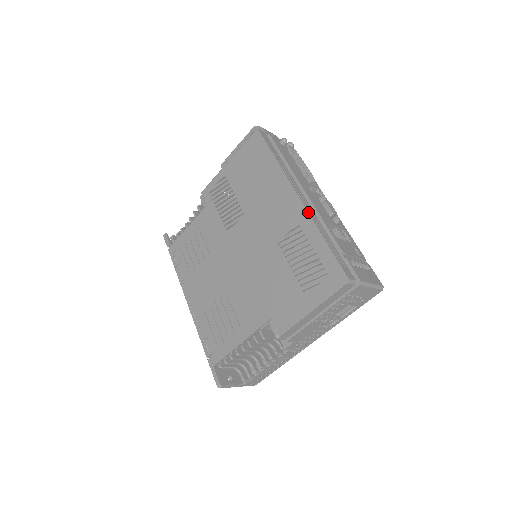
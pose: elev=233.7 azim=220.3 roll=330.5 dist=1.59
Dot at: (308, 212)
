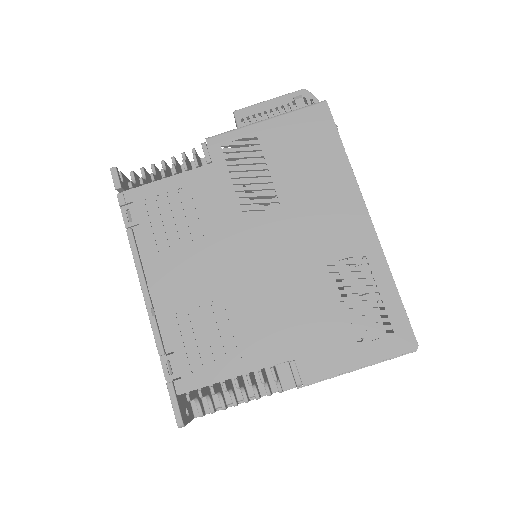
Dot at: occluded
